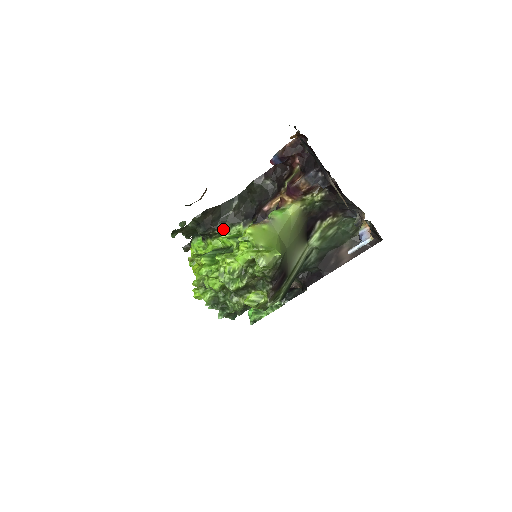
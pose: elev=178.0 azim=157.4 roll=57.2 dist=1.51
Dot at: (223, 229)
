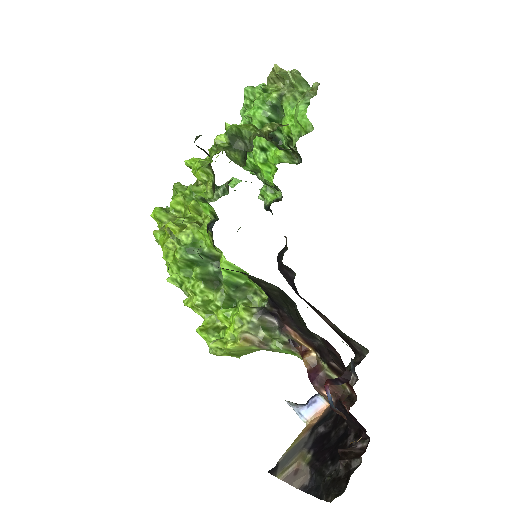
Dot at: occluded
